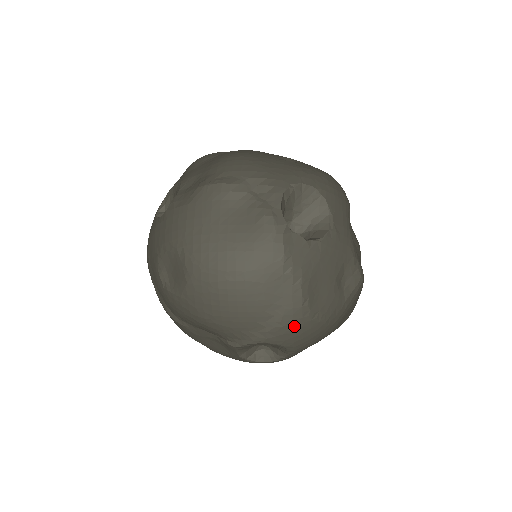
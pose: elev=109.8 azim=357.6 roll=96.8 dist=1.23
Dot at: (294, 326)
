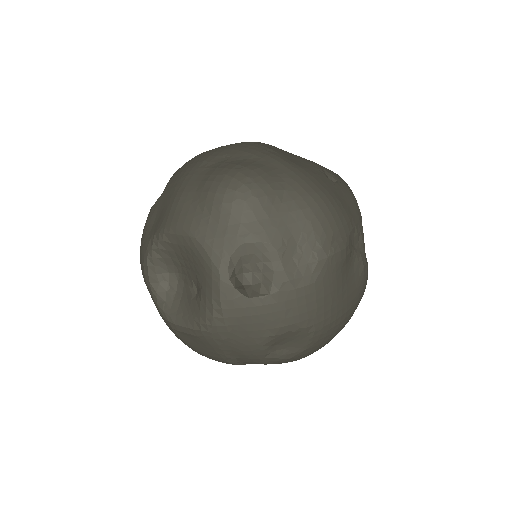
Dot at: occluded
